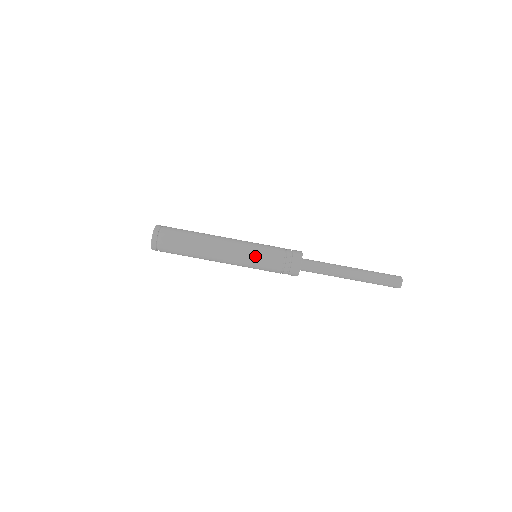
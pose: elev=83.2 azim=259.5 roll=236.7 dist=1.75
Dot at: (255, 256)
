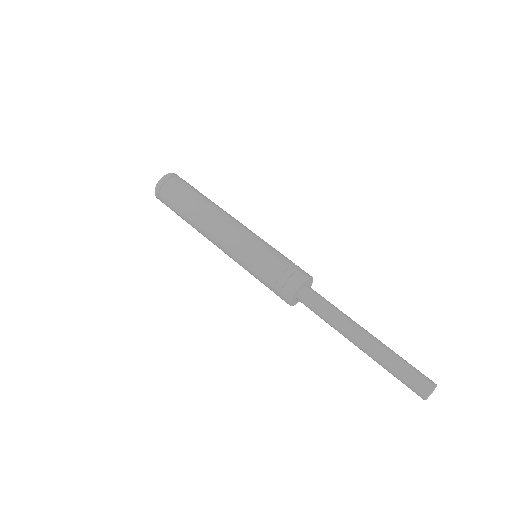
Dot at: (257, 243)
